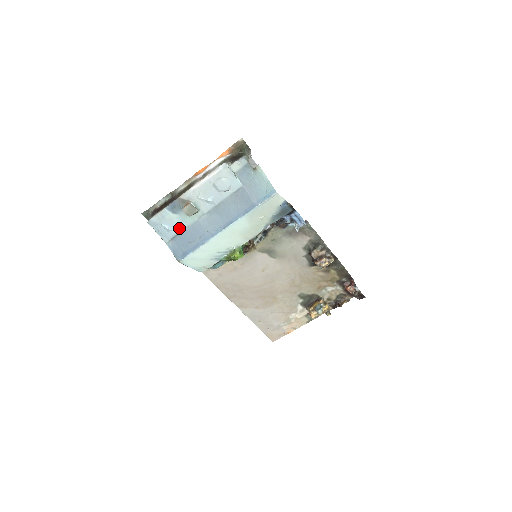
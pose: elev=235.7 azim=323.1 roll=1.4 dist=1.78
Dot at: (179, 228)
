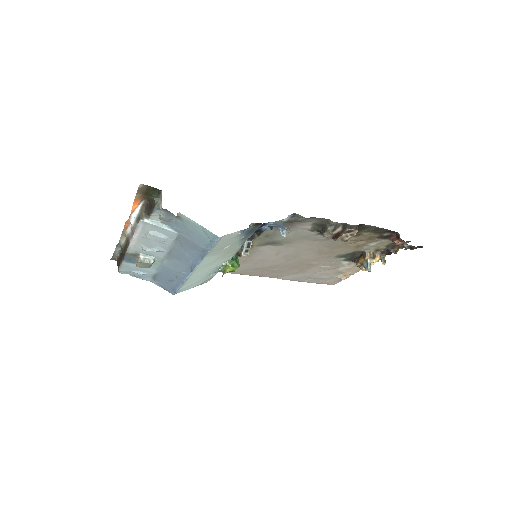
Dot at: (151, 271)
